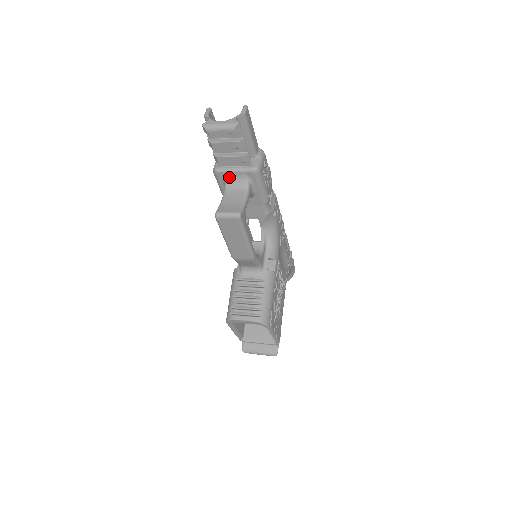
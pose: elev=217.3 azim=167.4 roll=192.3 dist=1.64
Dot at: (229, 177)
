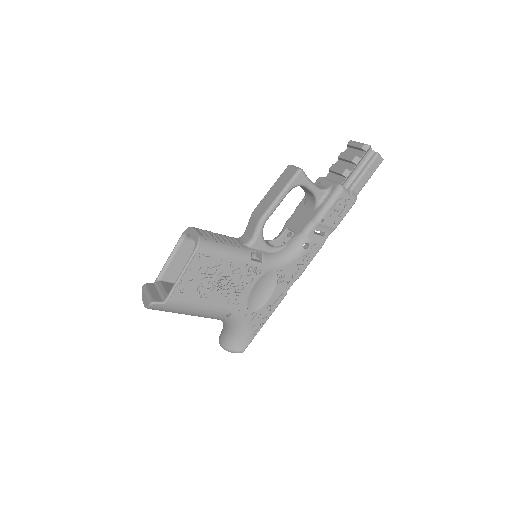
Dot at: (322, 183)
